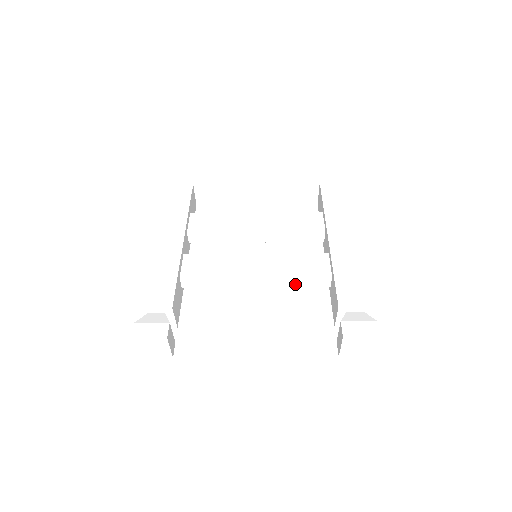
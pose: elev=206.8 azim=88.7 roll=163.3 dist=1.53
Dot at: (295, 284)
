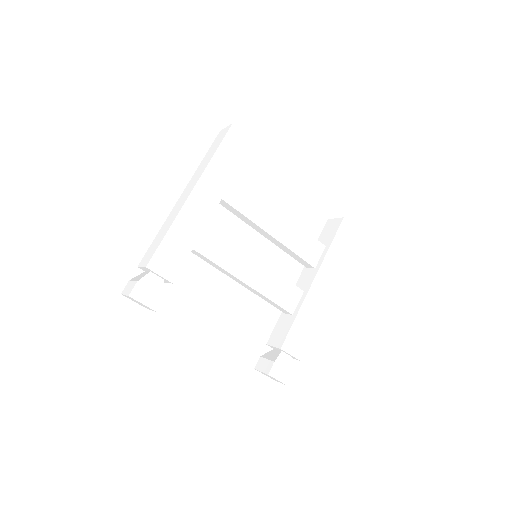
Dot at: (266, 299)
